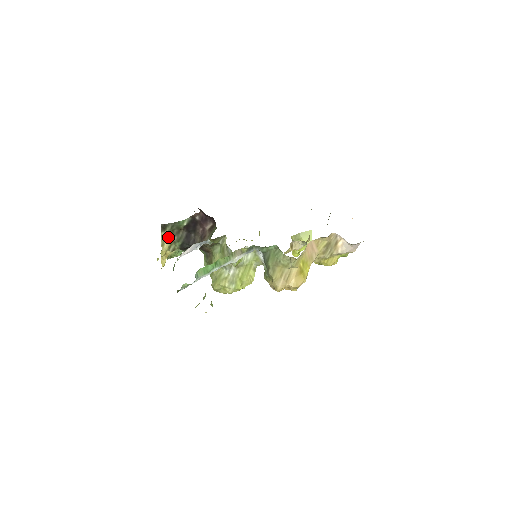
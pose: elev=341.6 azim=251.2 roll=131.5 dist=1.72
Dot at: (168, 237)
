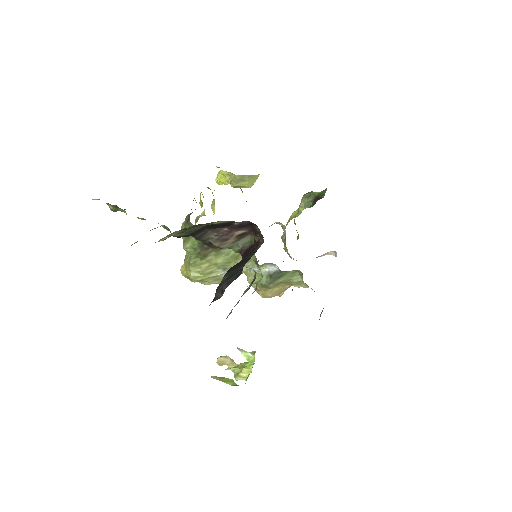
Dot at: (179, 232)
